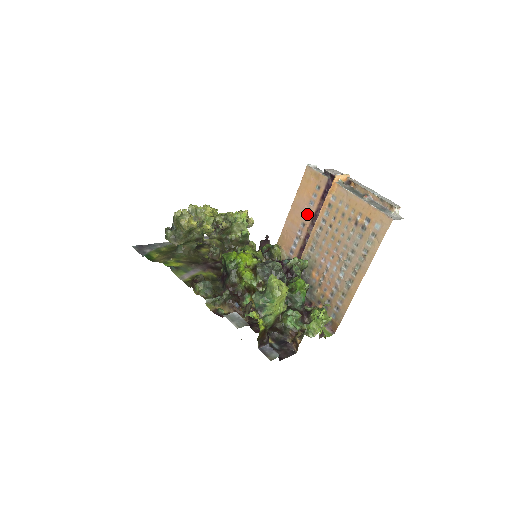
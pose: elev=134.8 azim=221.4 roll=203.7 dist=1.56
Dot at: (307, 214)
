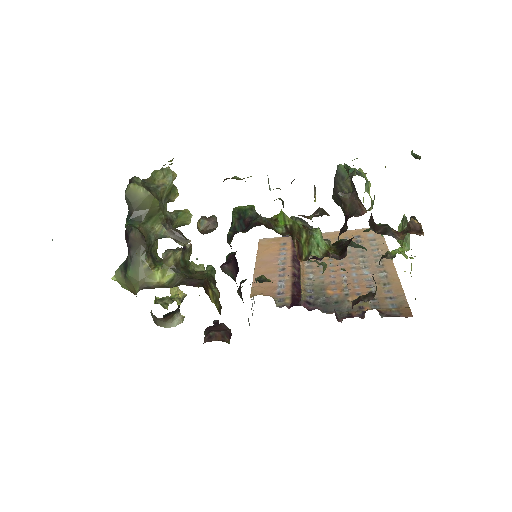
Dot at: (282, 261)
